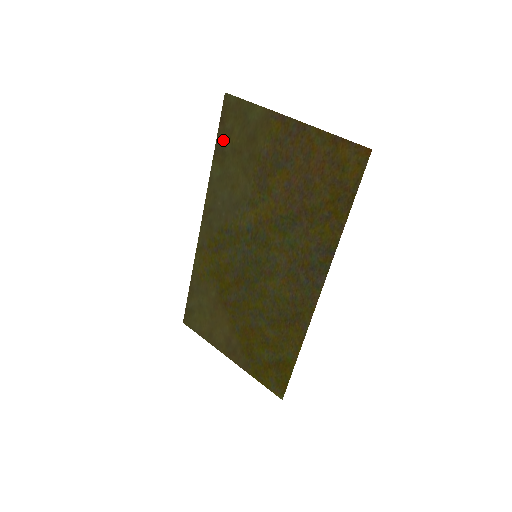
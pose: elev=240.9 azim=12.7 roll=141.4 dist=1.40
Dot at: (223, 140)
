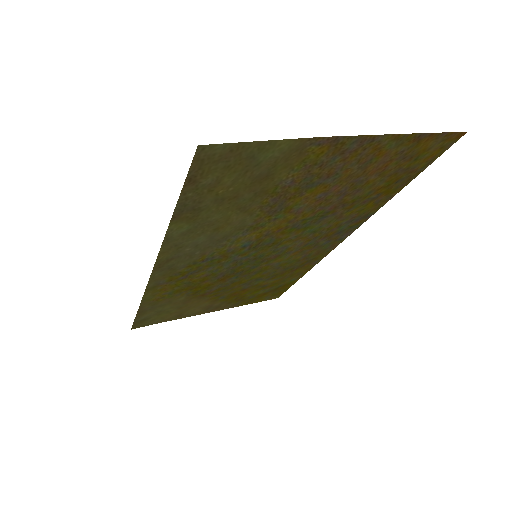
Dot at: (195, 199)
